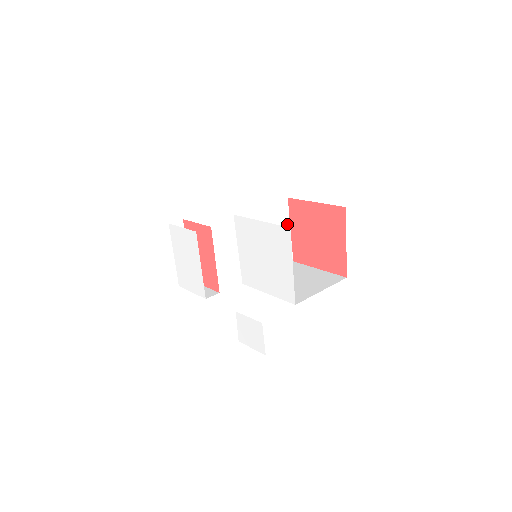
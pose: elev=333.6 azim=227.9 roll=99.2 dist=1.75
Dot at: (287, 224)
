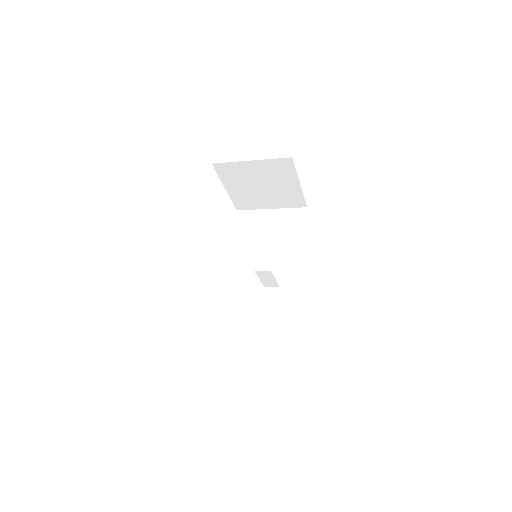
Dot at: (301, 231)
